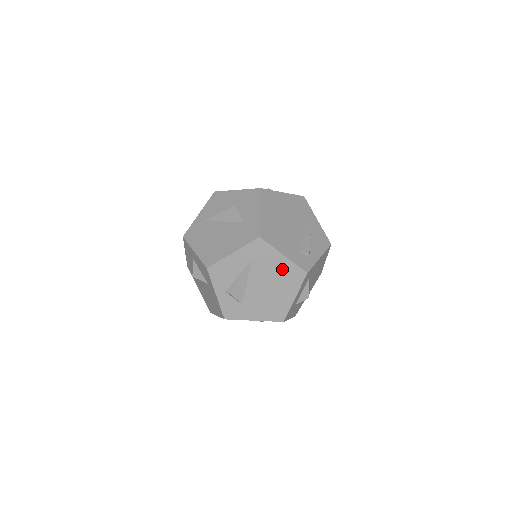
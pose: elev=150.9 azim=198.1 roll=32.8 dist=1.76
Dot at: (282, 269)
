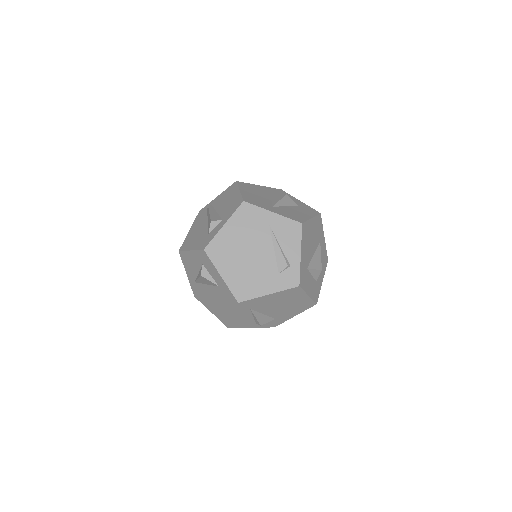
Dot at: (278, 297)
